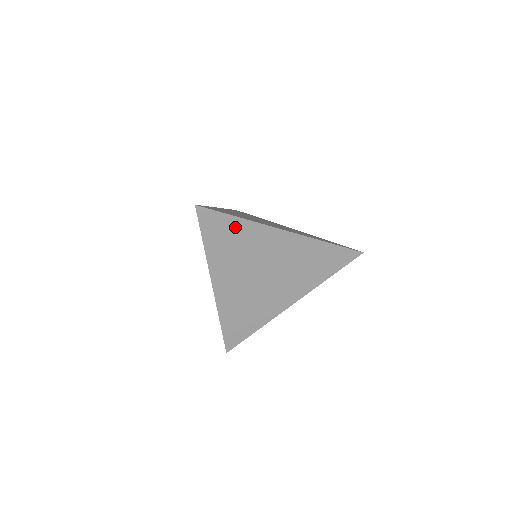
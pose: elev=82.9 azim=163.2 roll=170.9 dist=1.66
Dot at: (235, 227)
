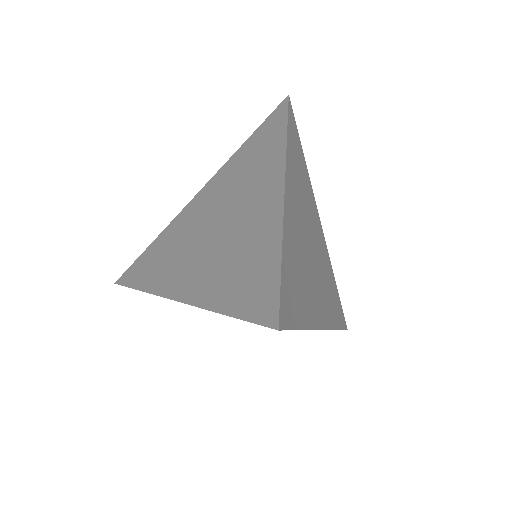
Dot at: occluded
